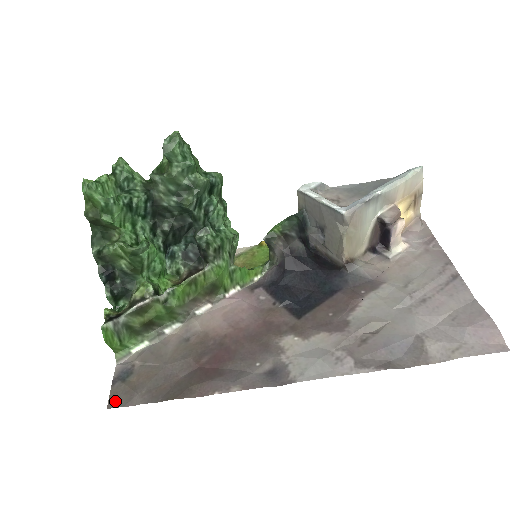
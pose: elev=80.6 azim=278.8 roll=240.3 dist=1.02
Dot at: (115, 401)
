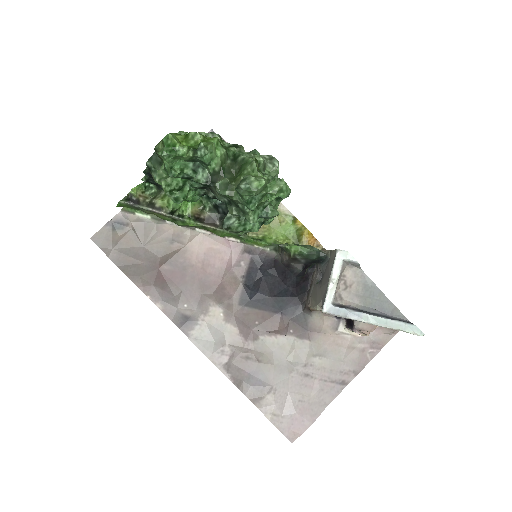
Dot at: (98, 239)
